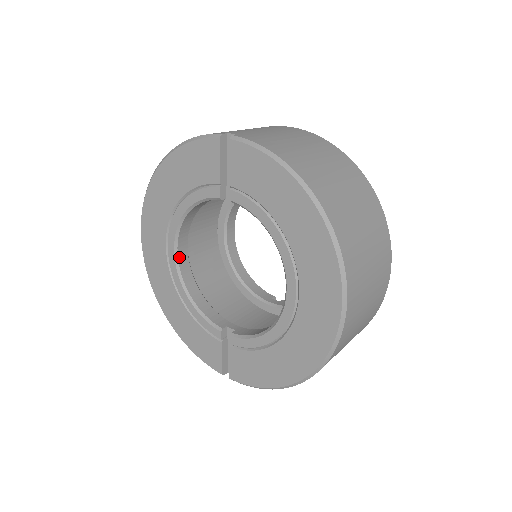
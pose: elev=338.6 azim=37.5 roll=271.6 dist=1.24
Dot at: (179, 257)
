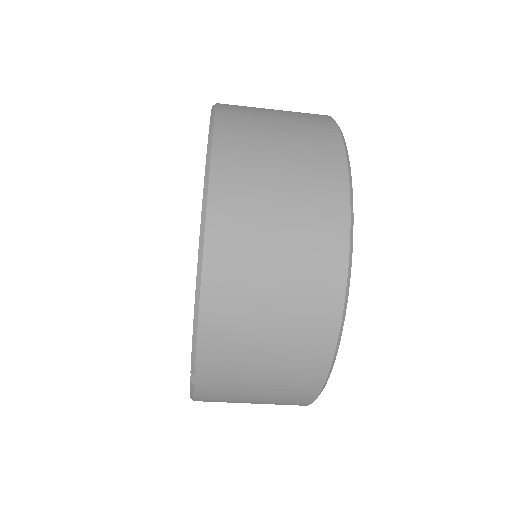
Dot at: occluded
